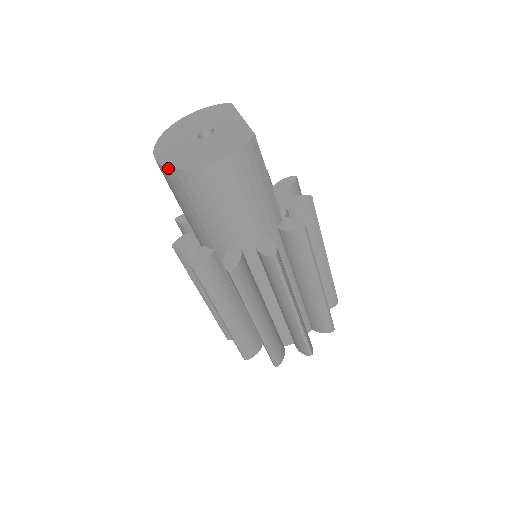
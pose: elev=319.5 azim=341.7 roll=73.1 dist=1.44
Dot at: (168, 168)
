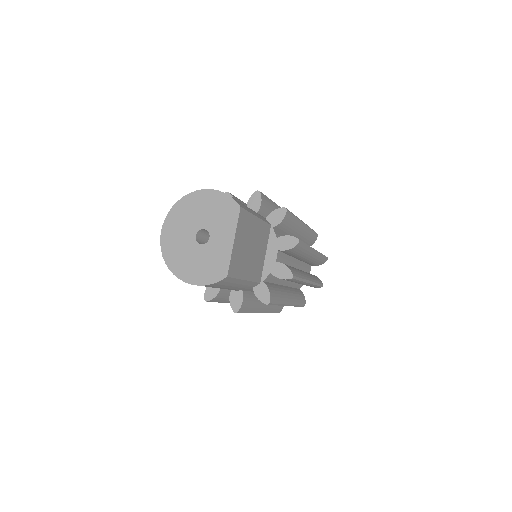
Dot at: (163, 257)
